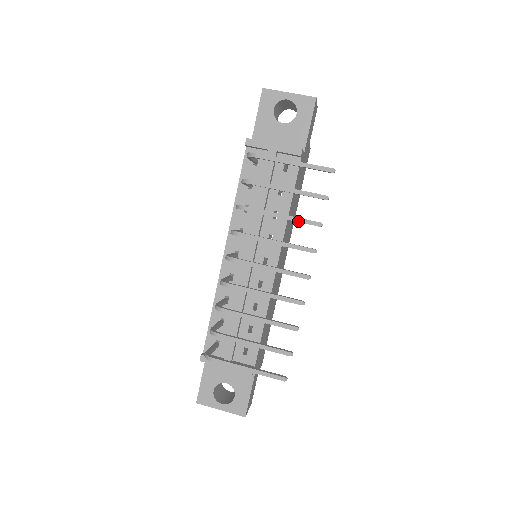
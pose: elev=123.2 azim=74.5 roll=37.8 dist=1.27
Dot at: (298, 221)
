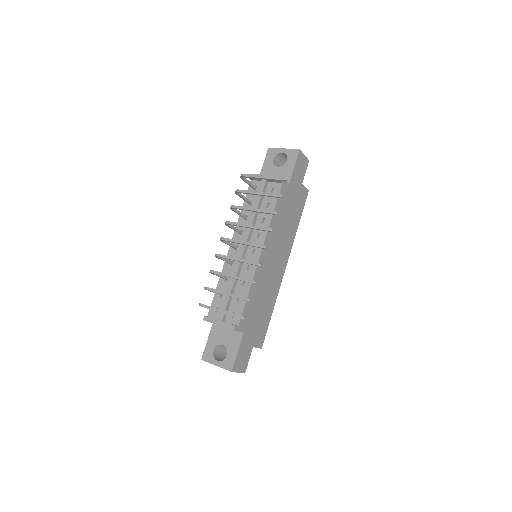
Dot at: (262, 212)
